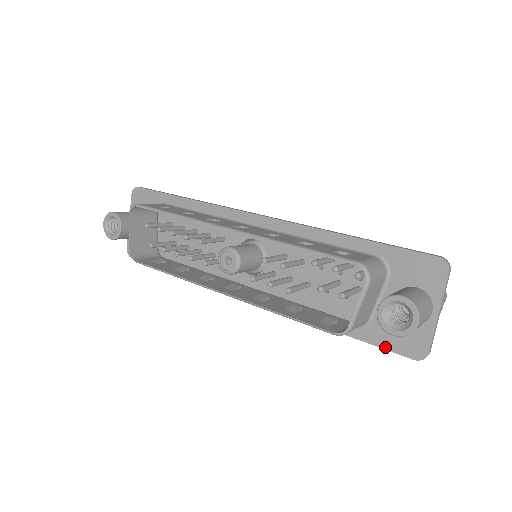
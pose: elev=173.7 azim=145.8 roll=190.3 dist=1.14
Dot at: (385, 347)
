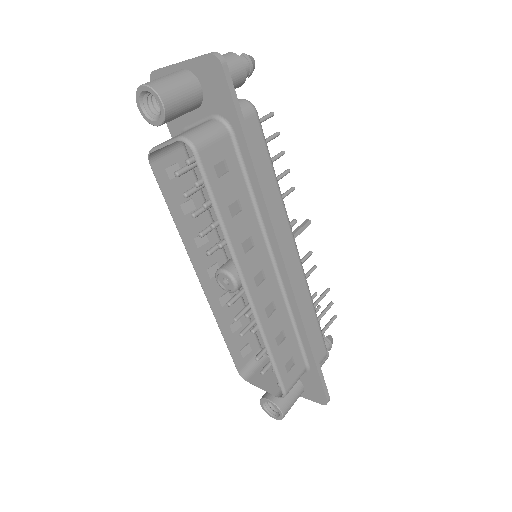
Dot at: occluded
